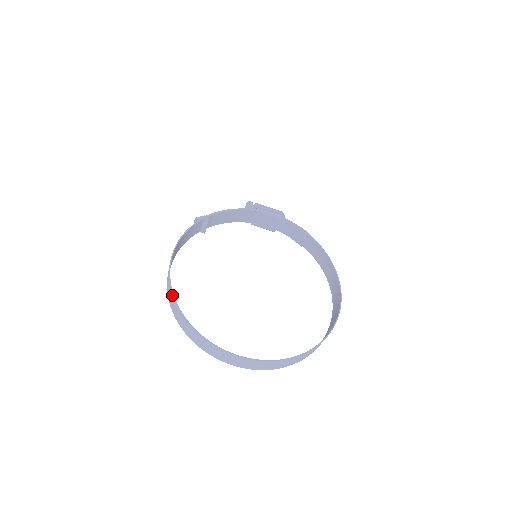
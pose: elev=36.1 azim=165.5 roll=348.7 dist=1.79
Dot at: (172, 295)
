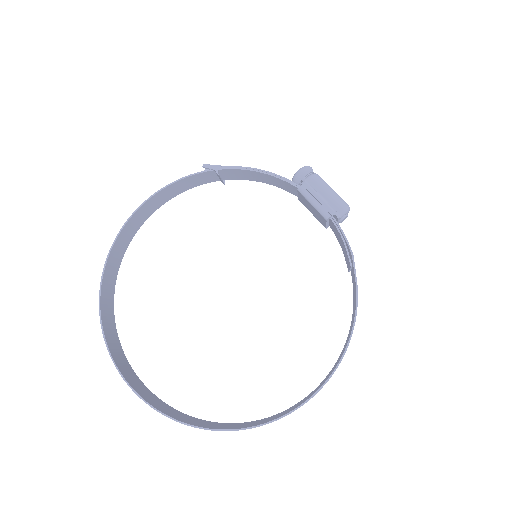
Dot at: (107, 258)
